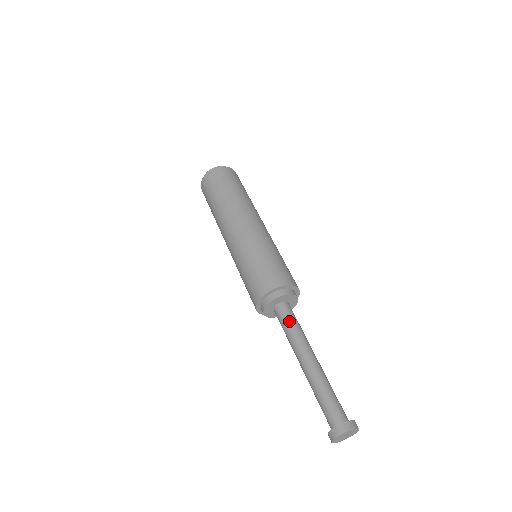
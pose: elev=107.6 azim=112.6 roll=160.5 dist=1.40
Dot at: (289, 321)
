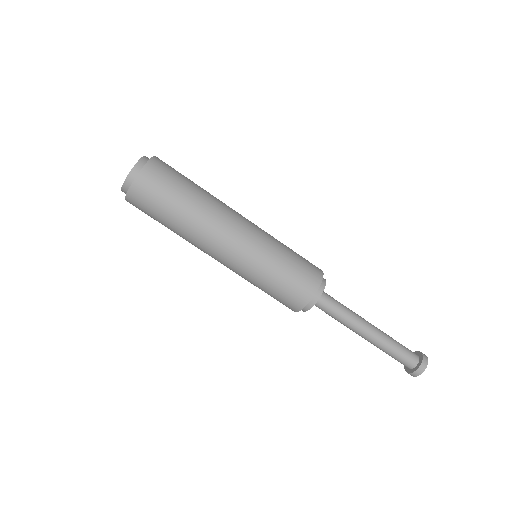
Dot at: (337, 305)
